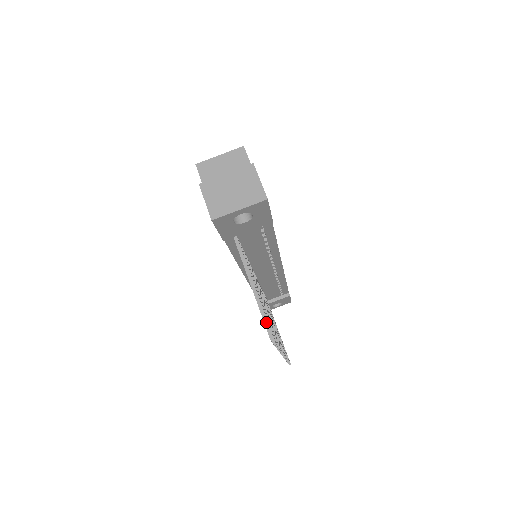
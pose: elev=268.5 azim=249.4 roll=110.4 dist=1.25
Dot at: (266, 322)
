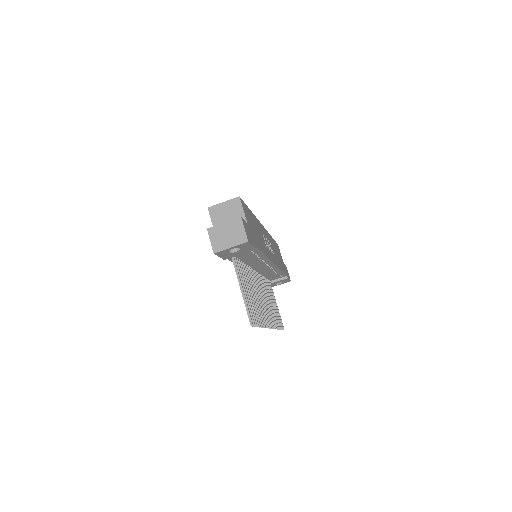
Dot at: (249, 314)
